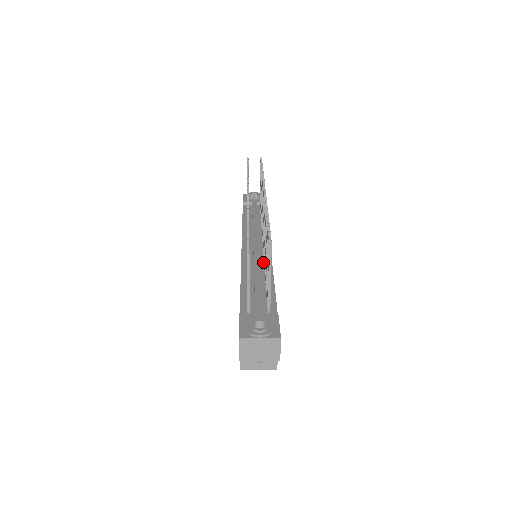
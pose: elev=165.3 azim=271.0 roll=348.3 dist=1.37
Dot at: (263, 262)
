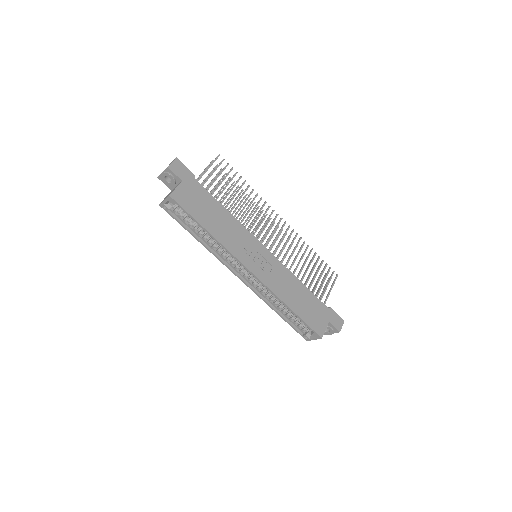
Dot at: occluded
